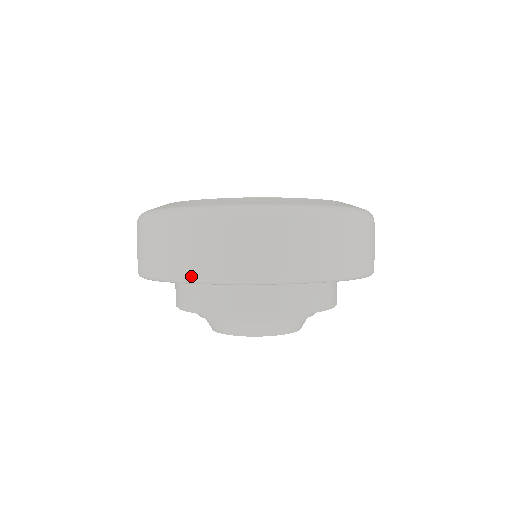
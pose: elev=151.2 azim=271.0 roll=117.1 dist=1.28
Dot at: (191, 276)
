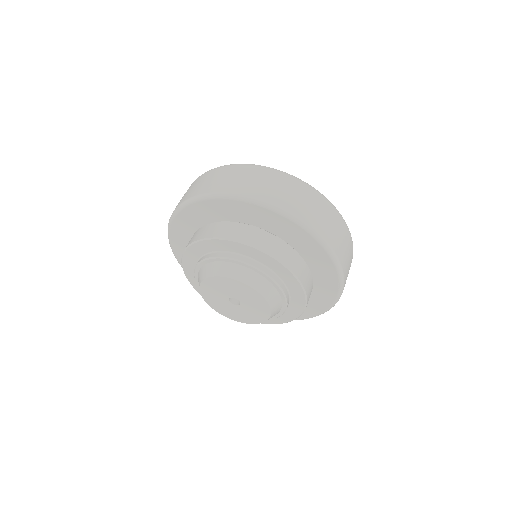
Dot at: (186, 199)
